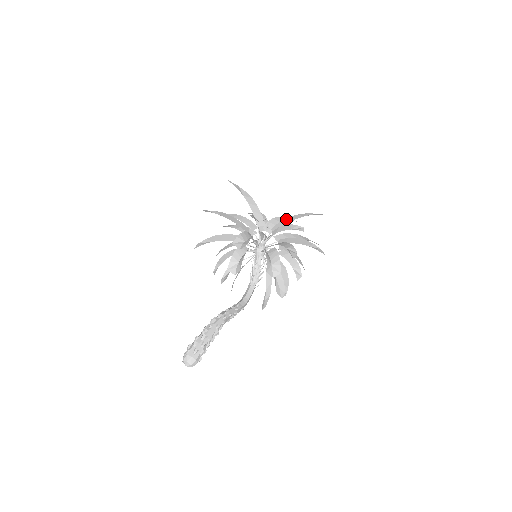
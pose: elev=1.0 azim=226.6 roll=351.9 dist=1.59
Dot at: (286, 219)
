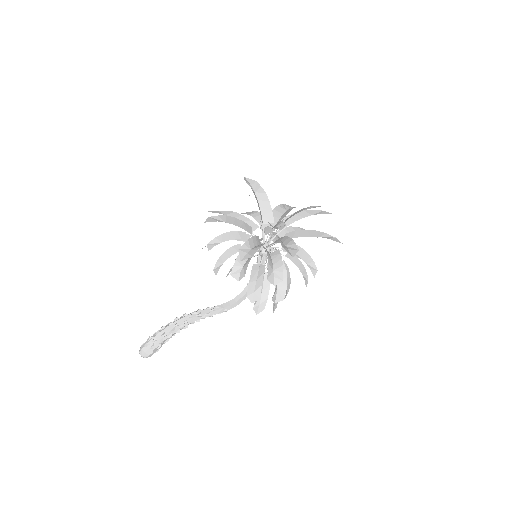
Dot at: occluded
